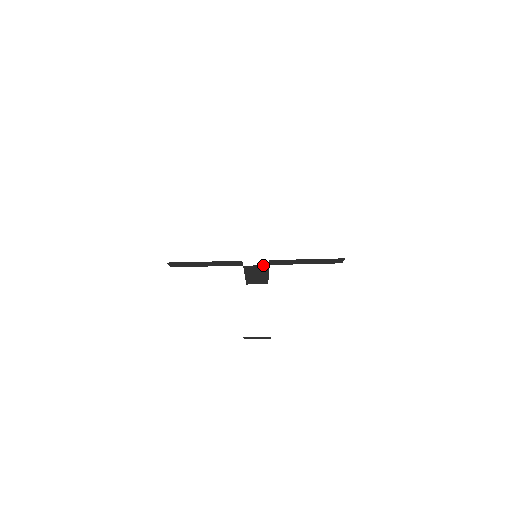
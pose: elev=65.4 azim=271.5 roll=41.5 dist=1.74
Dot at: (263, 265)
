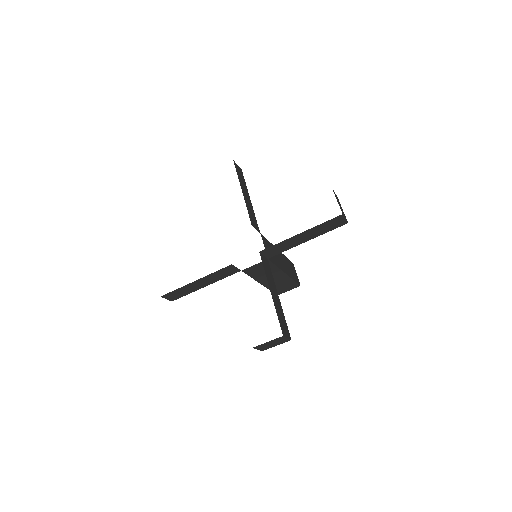
Dot at: occluded
